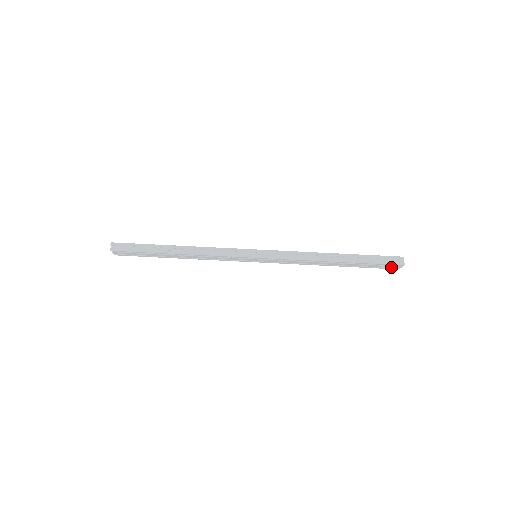
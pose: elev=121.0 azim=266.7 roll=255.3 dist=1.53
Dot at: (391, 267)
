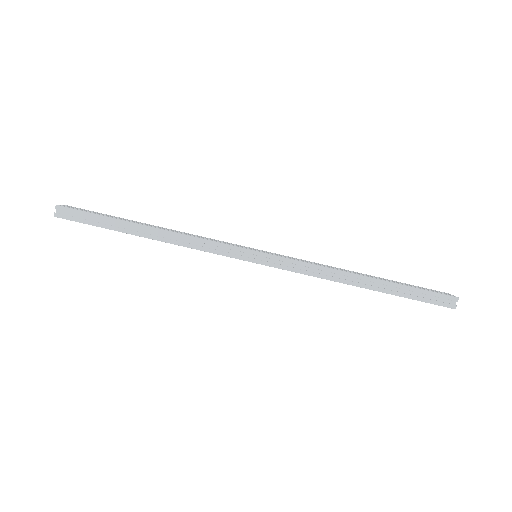
Dot at: occluded
